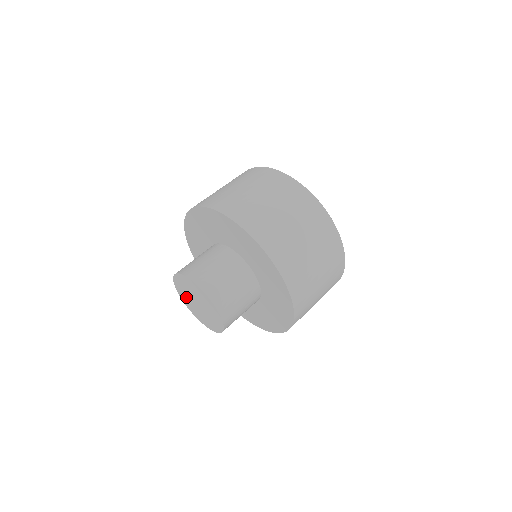
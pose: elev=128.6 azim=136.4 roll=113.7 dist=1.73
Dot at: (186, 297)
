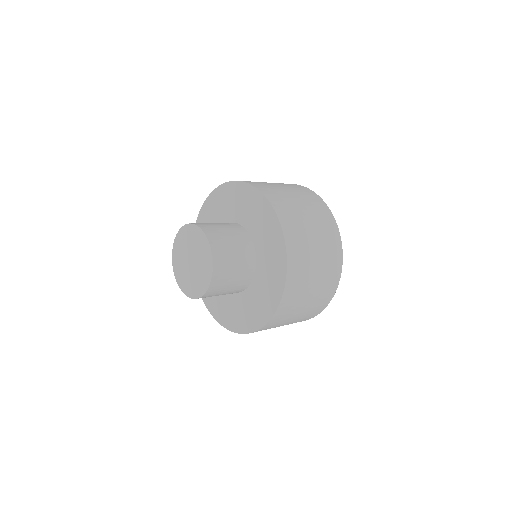
Dot at: (184, 276)
